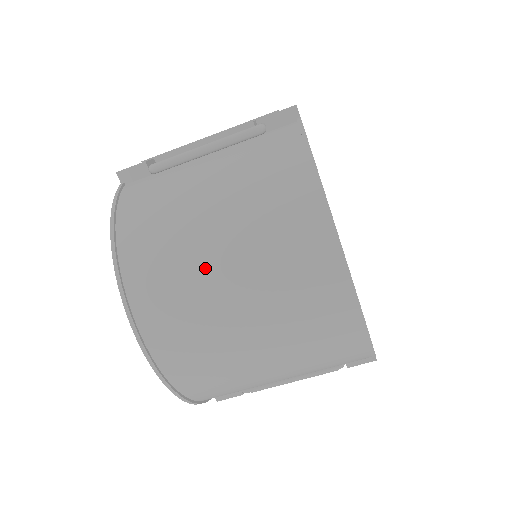
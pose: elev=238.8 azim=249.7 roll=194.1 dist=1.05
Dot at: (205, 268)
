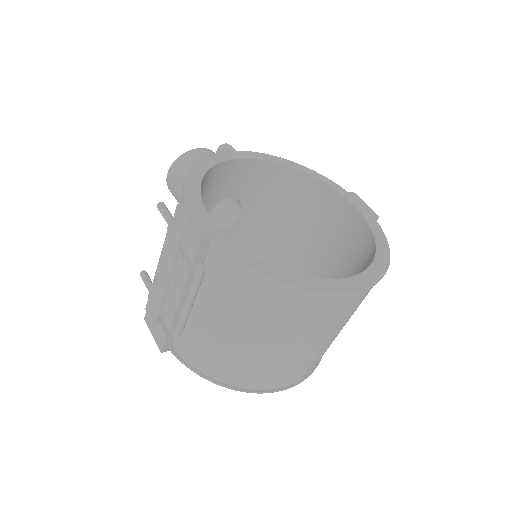
Dot at: (285, 356)
